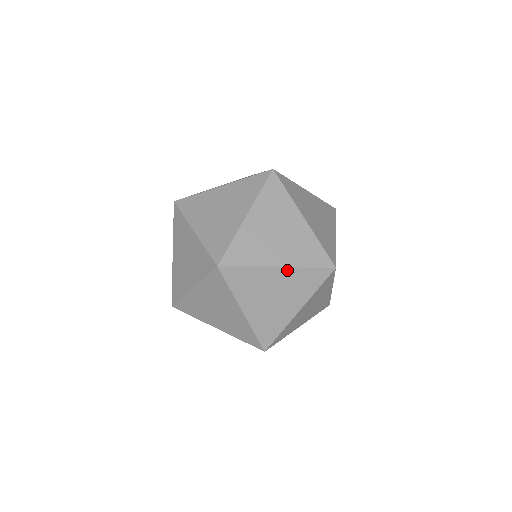
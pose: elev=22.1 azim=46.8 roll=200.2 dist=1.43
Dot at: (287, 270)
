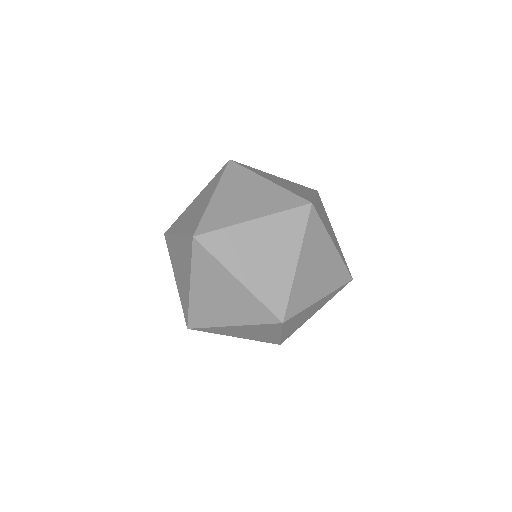
Dot at: (263, 220)
